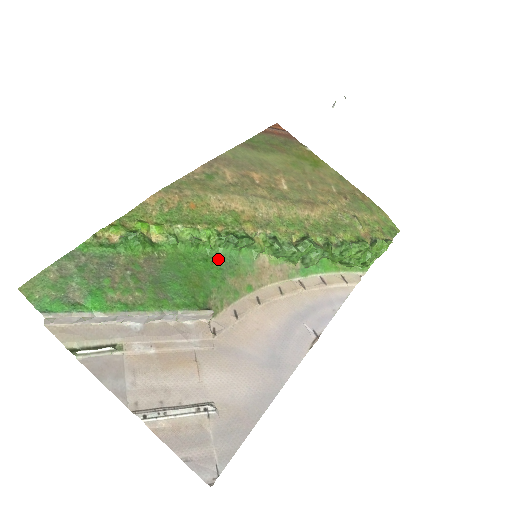
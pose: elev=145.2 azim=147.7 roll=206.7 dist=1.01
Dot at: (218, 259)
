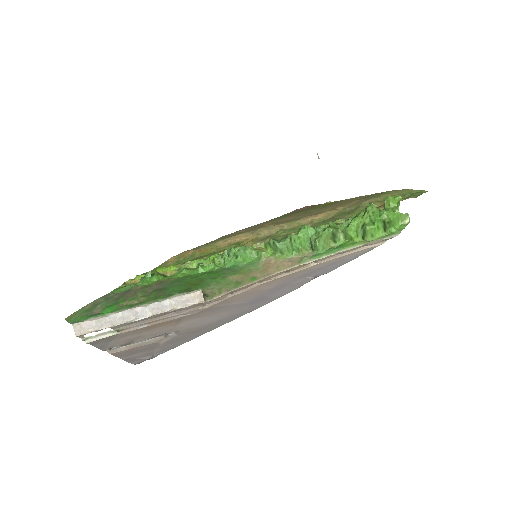
Dot at: (222, 270)
